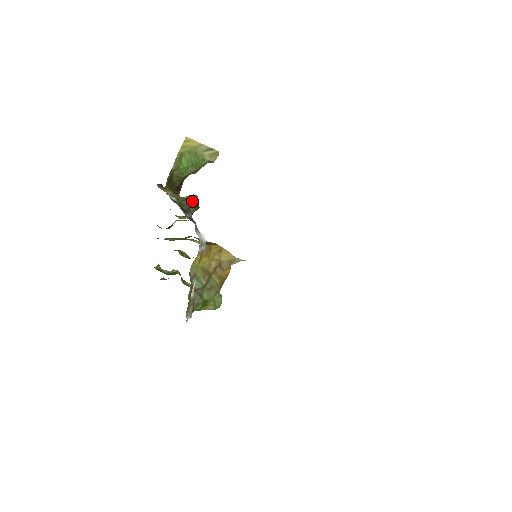
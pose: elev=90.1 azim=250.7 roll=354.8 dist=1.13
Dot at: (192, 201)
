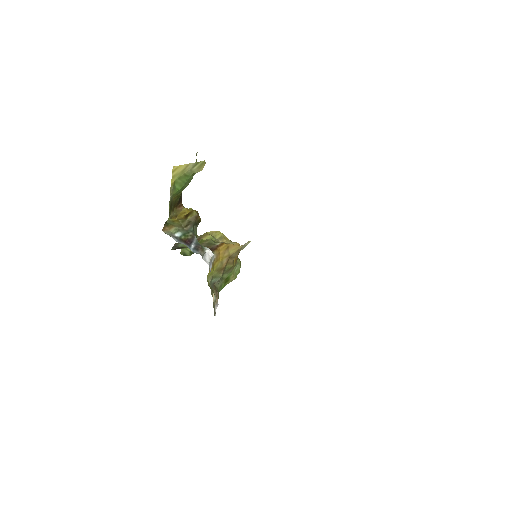
Dot at: (194, 221)
